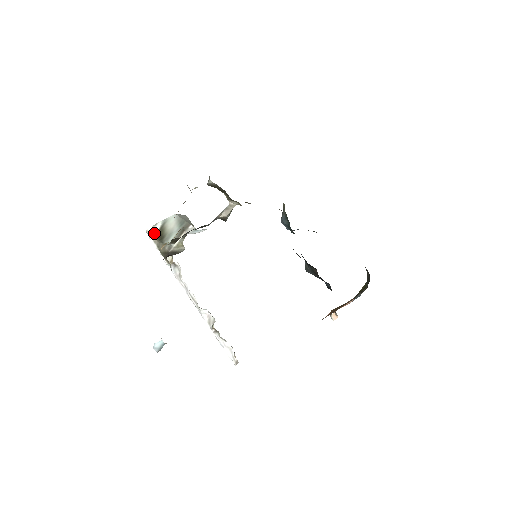
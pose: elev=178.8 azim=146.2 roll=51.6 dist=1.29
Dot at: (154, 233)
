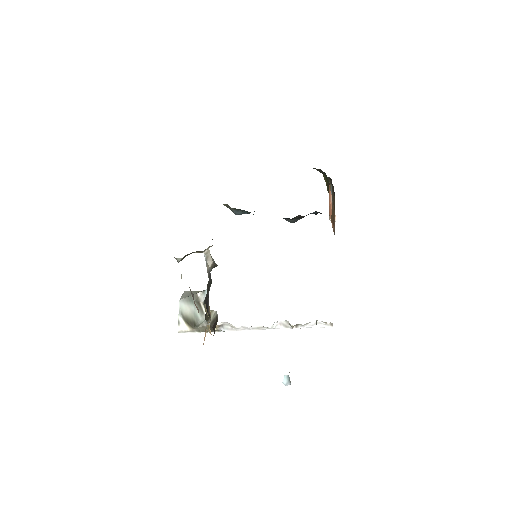
Dot at: (185, 328)
